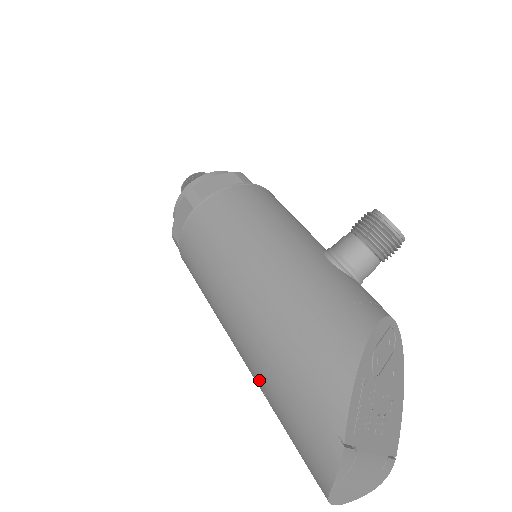
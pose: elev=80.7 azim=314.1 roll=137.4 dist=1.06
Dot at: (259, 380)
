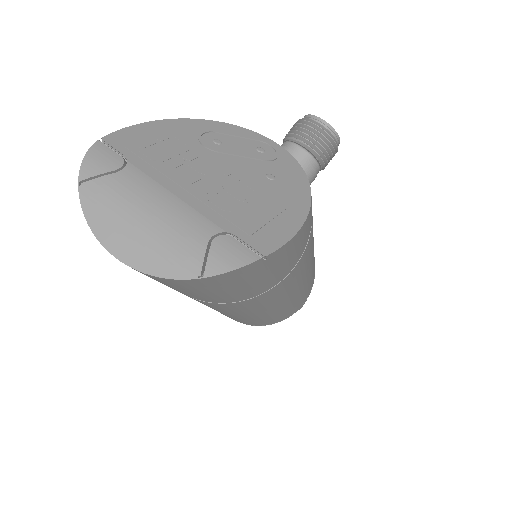
Dot at: occluded
